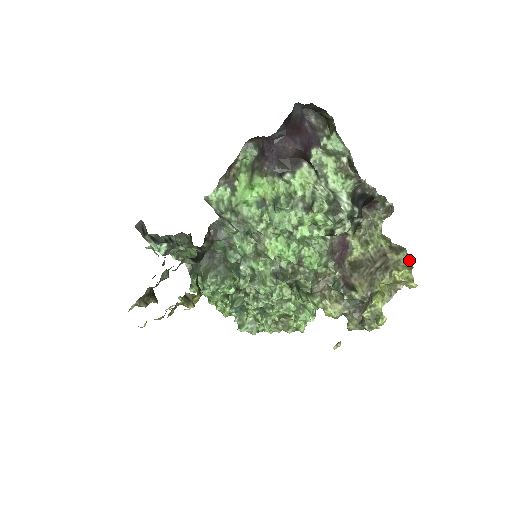
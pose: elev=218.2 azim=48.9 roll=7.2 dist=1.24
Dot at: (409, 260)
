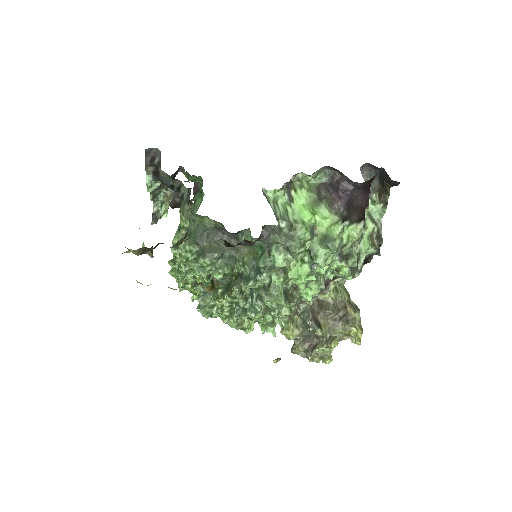
Dot at: occluded
